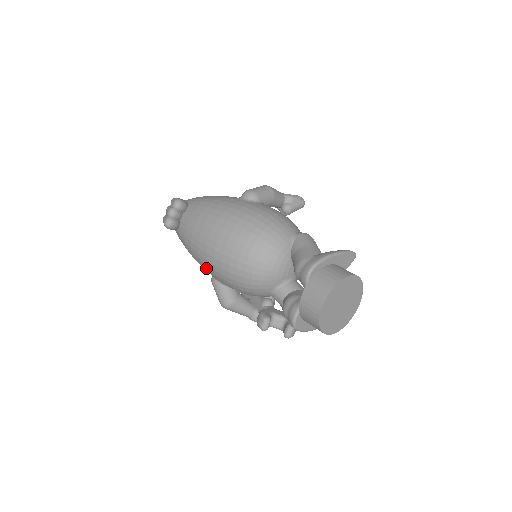
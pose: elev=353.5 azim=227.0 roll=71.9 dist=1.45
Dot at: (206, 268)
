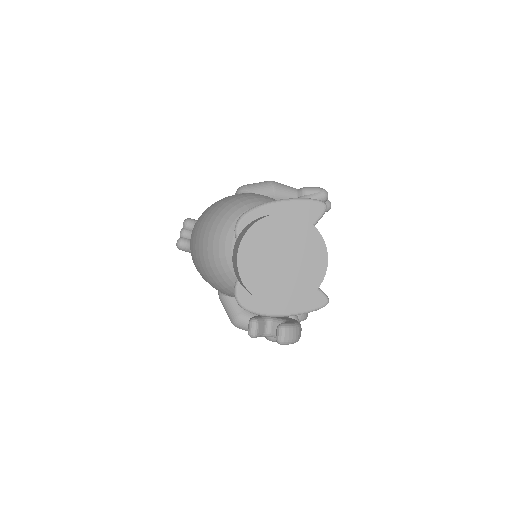
Dot at: (202, 277)
